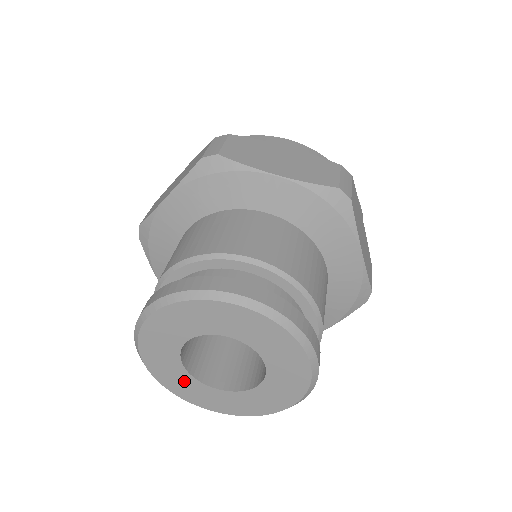
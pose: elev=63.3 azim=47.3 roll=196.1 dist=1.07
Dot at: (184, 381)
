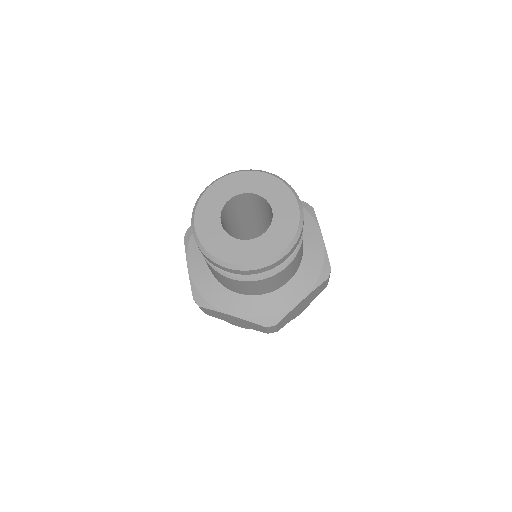
Dot at: (249, 248)
